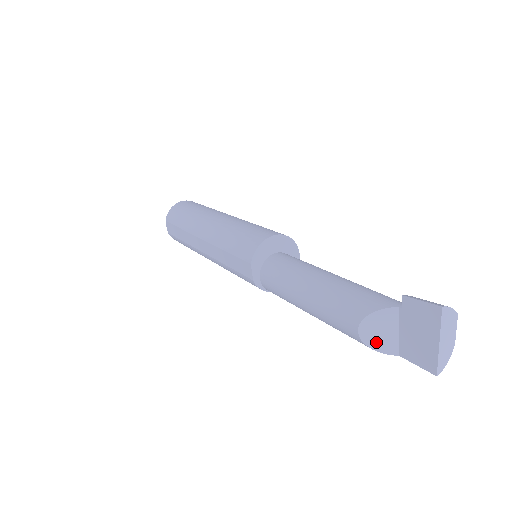
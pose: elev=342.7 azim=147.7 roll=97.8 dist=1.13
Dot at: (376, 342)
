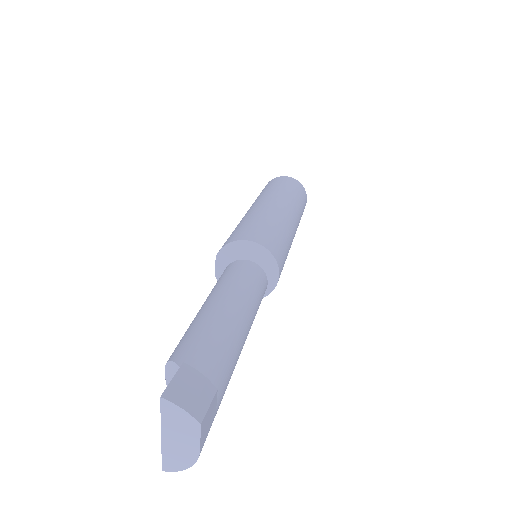
Dot at: occluded
